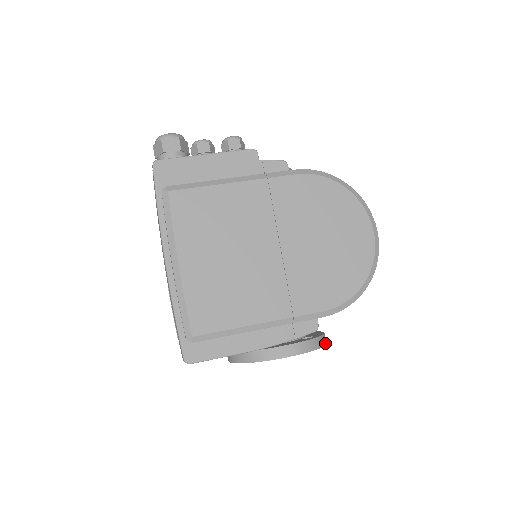
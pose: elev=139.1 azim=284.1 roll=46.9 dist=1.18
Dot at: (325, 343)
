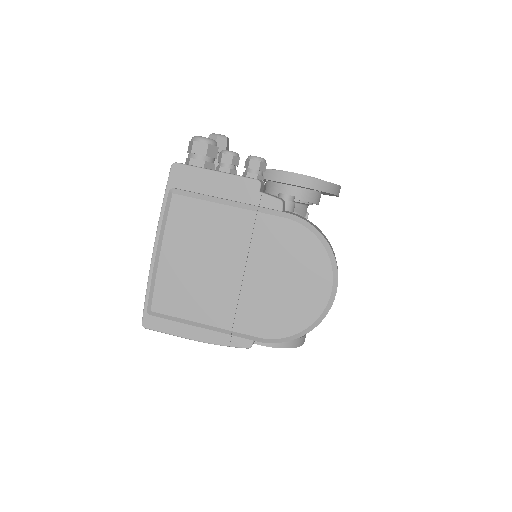
Dot at: (299, 345)
